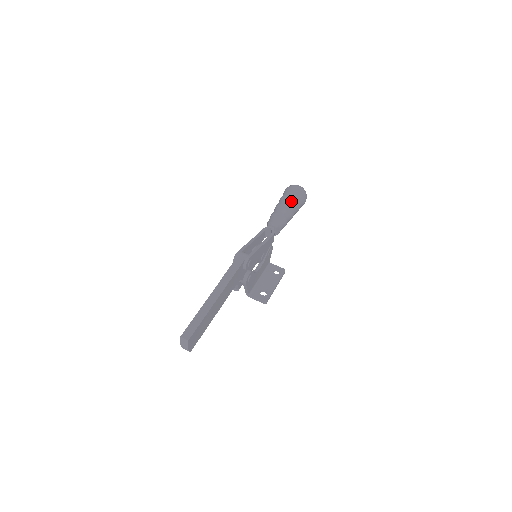
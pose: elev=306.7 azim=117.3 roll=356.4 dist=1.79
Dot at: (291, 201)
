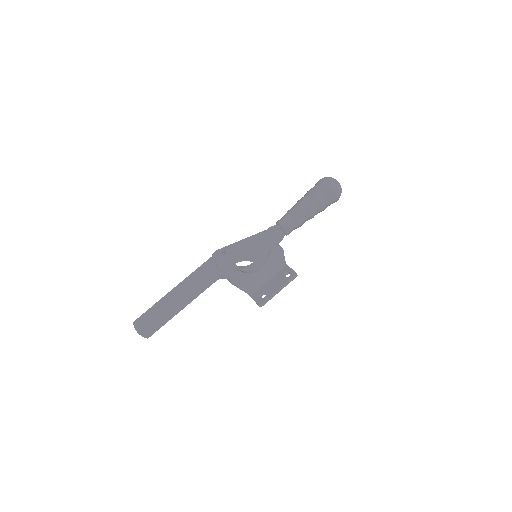
Dot at: (310, 196)
